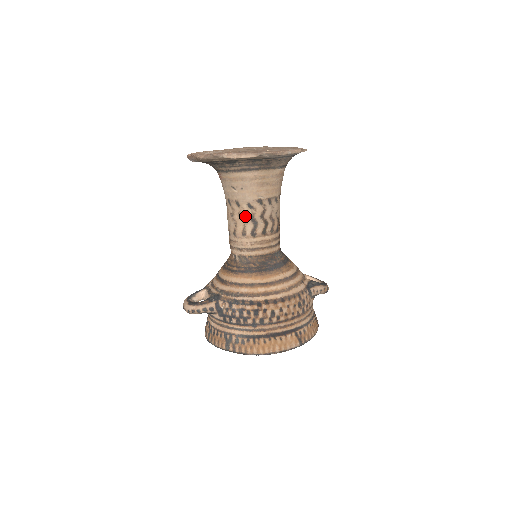
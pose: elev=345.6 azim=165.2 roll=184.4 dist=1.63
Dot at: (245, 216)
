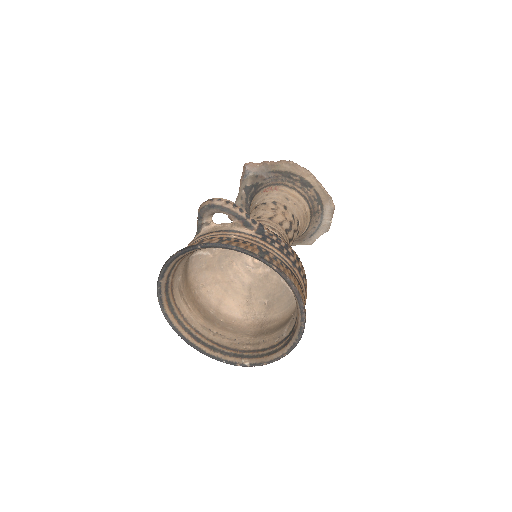
Dot at: (287, 217)
